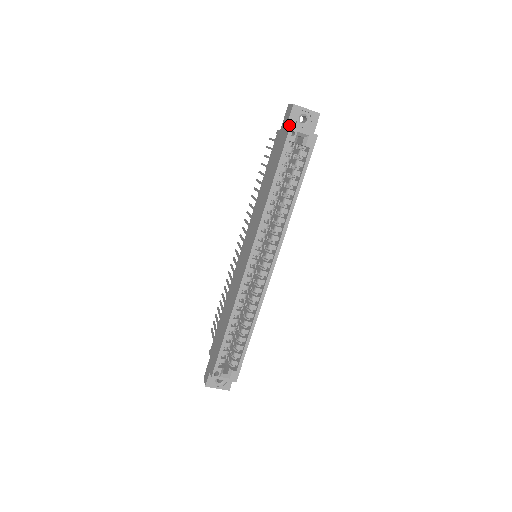
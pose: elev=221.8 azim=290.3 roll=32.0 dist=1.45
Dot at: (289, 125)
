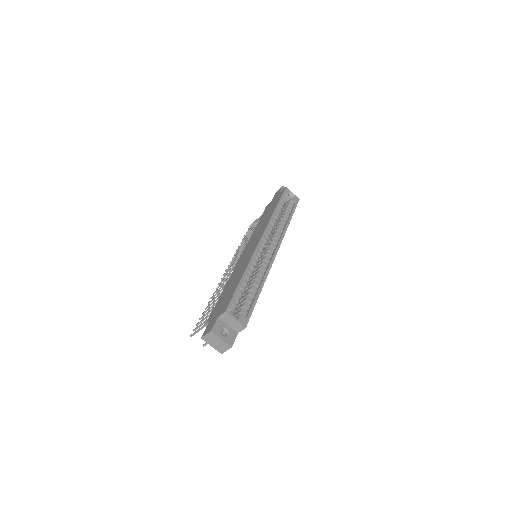
Dot at: (284, 188)
